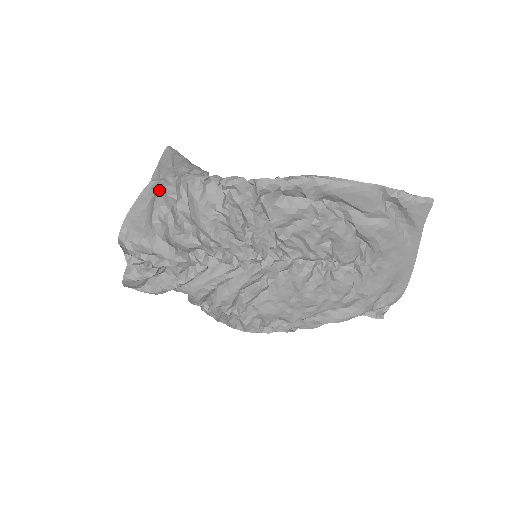
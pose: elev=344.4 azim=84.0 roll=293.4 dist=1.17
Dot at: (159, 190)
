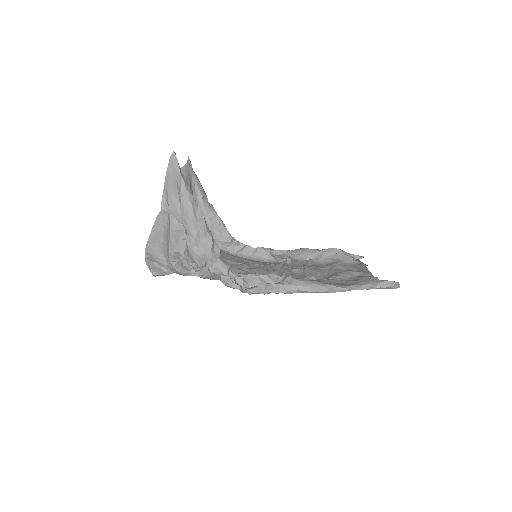
Dot at: (171, 235)
